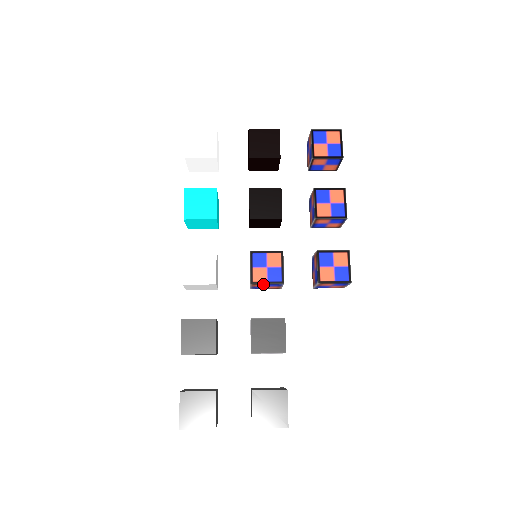
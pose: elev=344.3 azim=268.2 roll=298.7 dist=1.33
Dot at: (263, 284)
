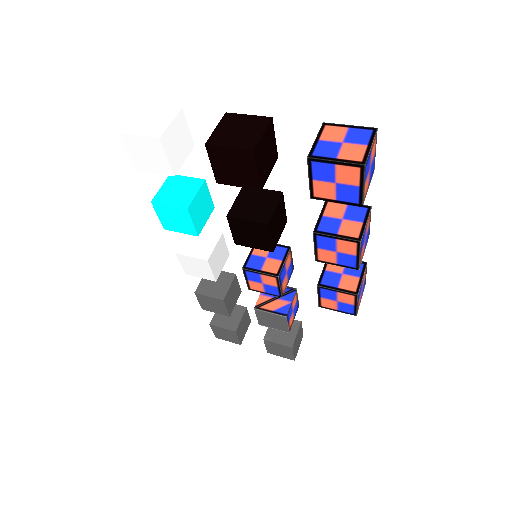
Dot at: occluded
